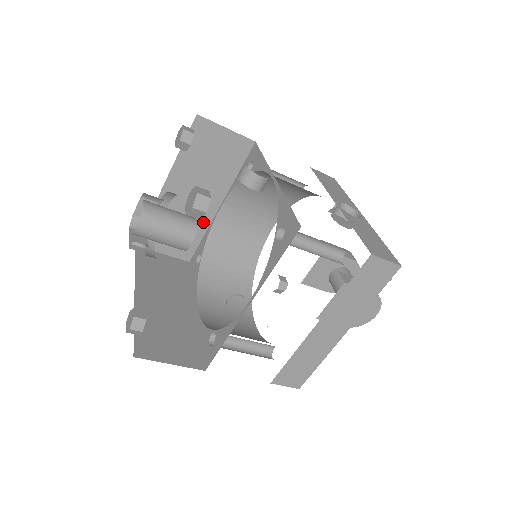
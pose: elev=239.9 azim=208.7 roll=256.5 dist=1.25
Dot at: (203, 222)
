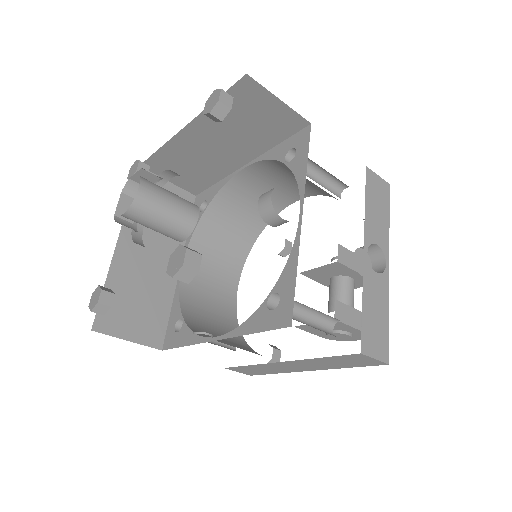
Dot at: (221, 171)
